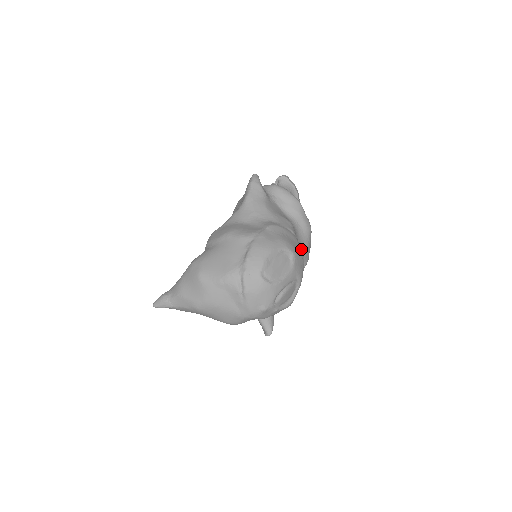
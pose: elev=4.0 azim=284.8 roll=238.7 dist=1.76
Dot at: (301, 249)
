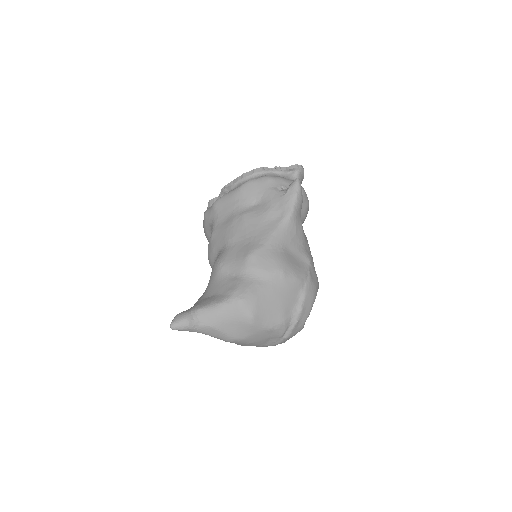
Dot at: occluded
